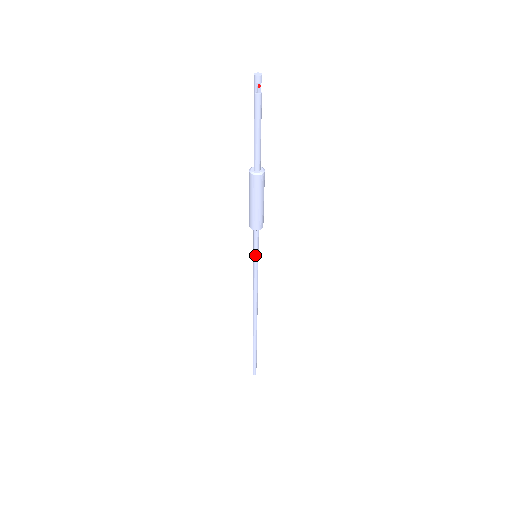
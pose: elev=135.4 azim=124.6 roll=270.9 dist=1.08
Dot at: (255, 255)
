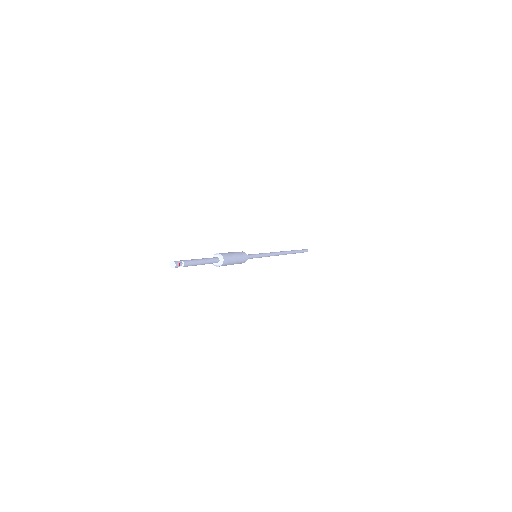
Dot at: occluded
